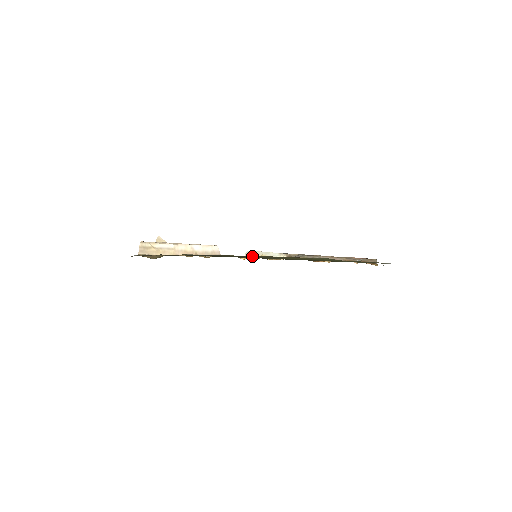
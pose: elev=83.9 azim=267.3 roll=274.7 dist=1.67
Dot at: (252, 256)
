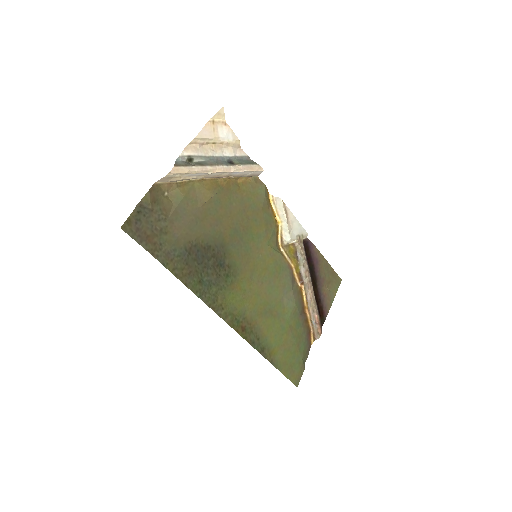
Dot at: (246, 267)
